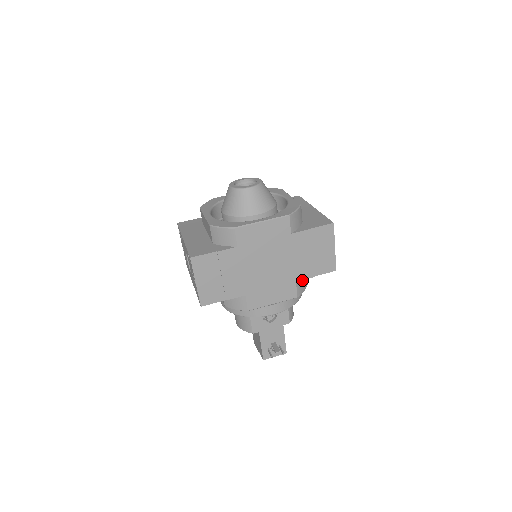
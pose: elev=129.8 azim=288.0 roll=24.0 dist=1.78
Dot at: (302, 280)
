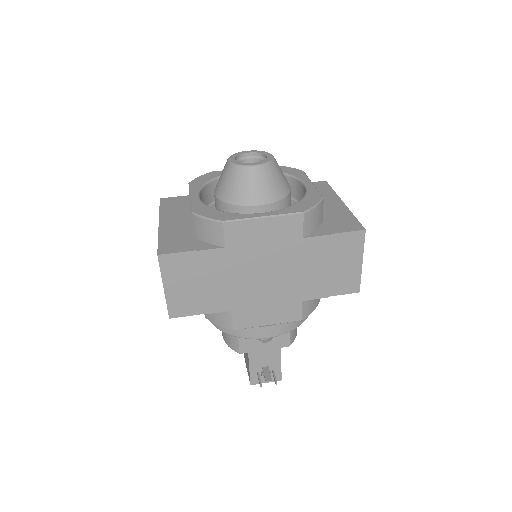
Dot at: occluded
